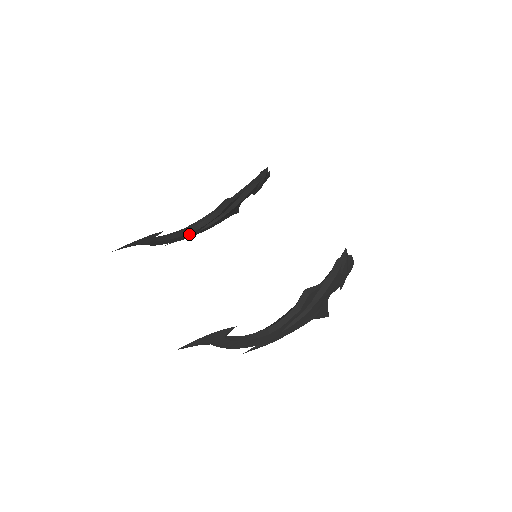
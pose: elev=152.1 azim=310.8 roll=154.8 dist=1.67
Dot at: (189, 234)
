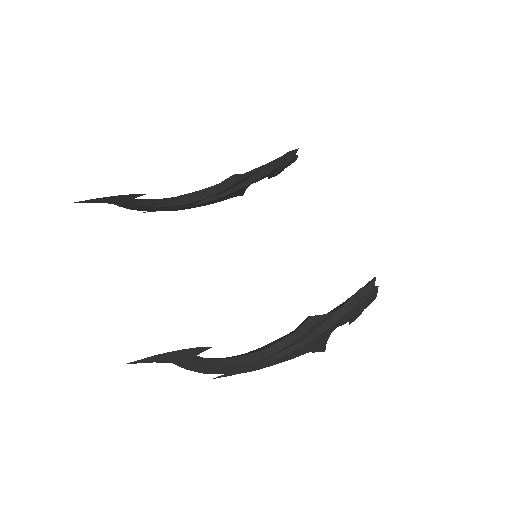
Dot at: (178, 206)
